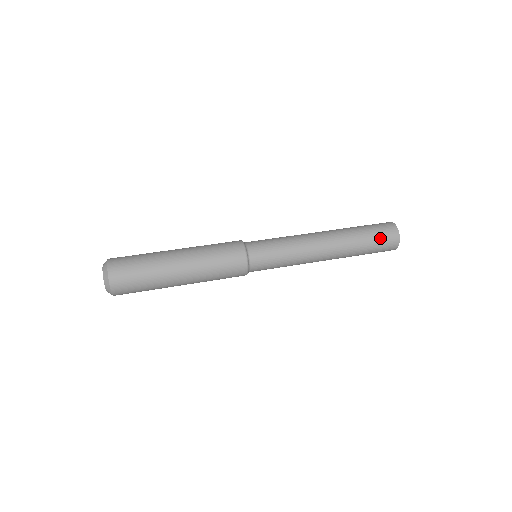
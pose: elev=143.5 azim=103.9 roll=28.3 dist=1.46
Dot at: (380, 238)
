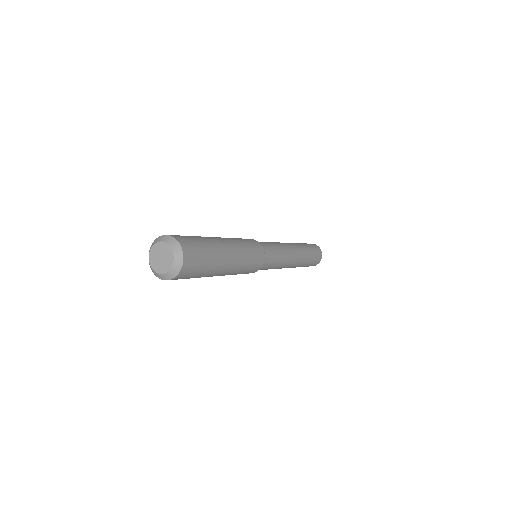
Dot at: (311, 245)
